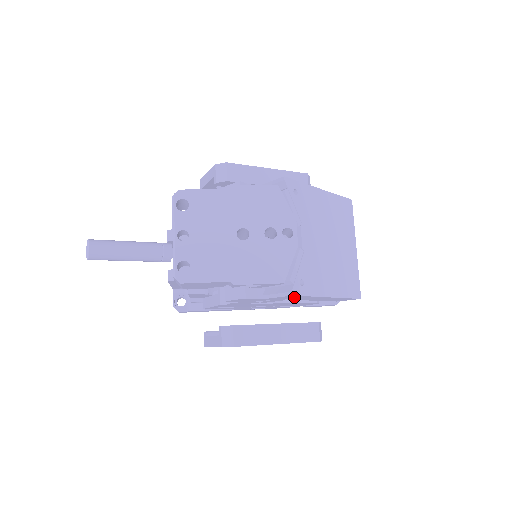
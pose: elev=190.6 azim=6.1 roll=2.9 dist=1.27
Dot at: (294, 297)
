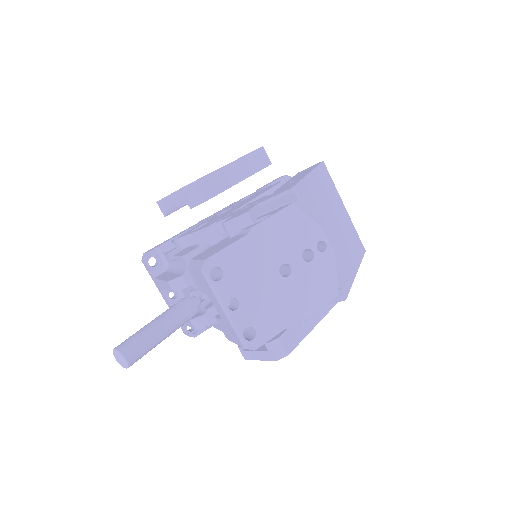
Dot at: occluded
